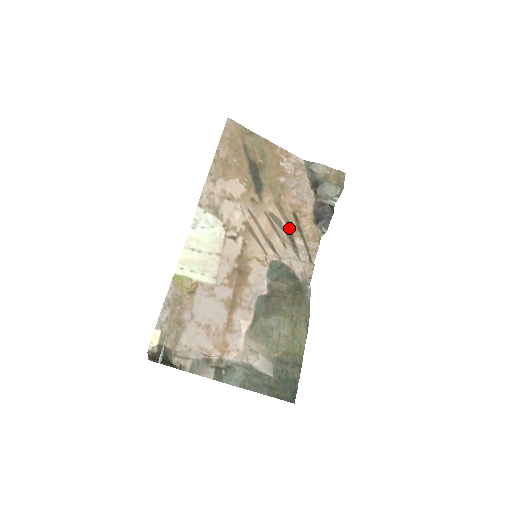
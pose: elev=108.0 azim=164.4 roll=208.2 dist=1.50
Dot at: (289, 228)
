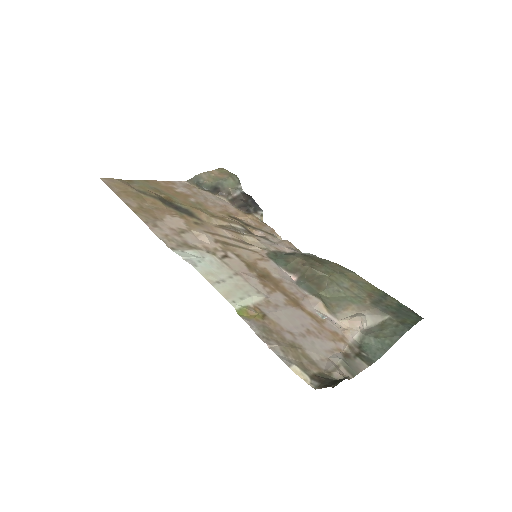
Dot at: (242, 227)
